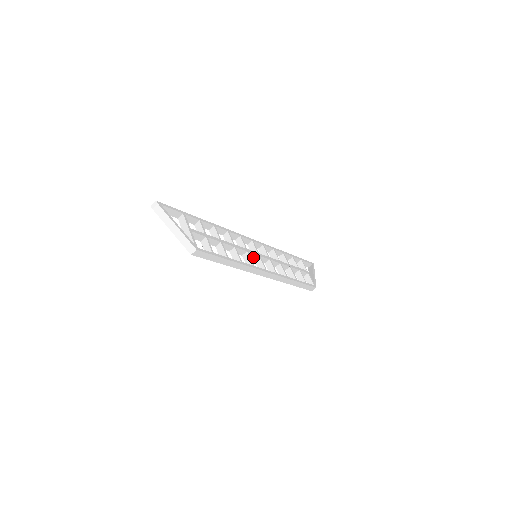
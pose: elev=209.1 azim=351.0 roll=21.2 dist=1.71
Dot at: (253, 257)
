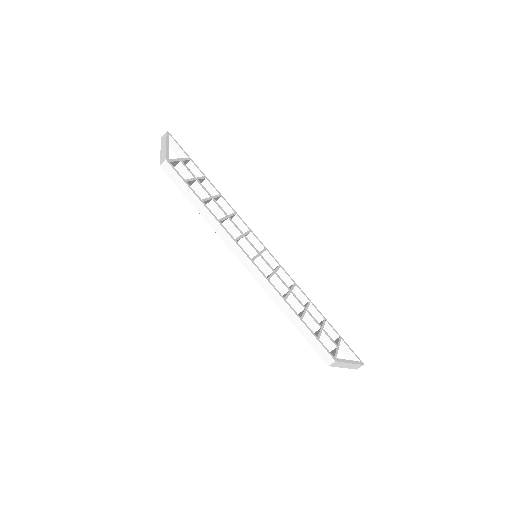
Dot at: (251, 253)
